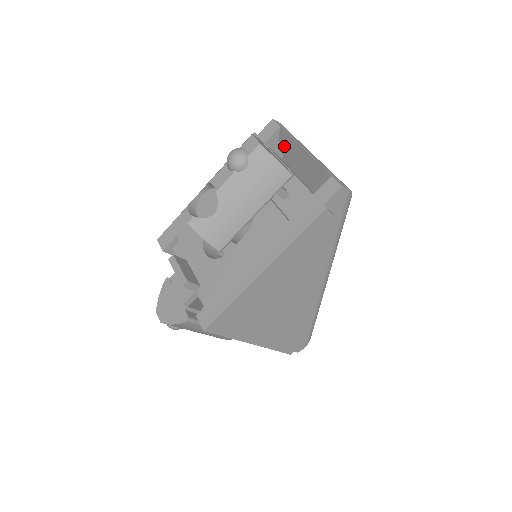
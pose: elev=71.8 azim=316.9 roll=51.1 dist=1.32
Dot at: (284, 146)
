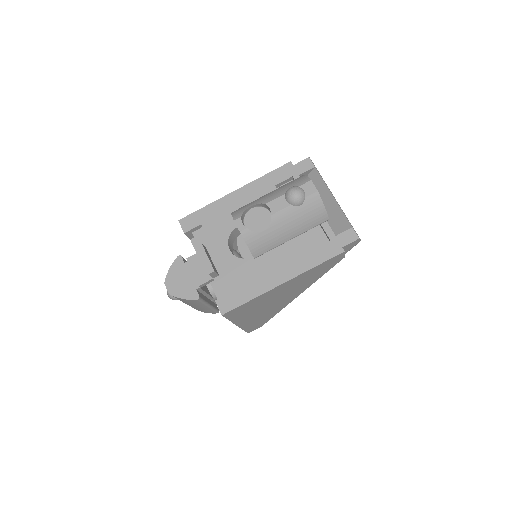
Dot at: occluded
